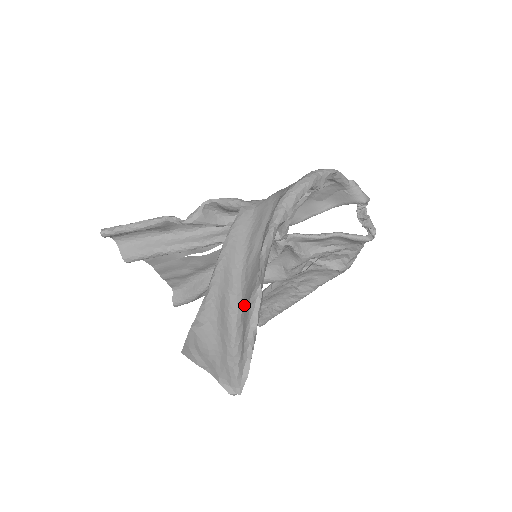
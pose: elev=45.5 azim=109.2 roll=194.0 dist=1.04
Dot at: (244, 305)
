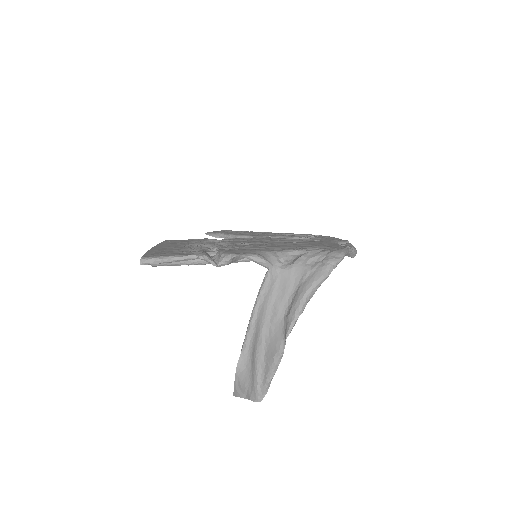
Dot at: (267, 353)
